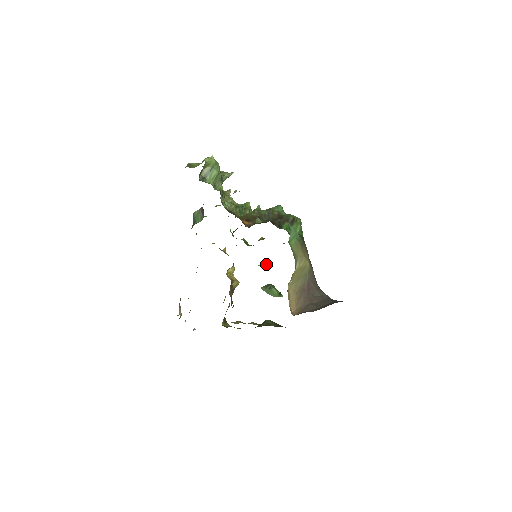
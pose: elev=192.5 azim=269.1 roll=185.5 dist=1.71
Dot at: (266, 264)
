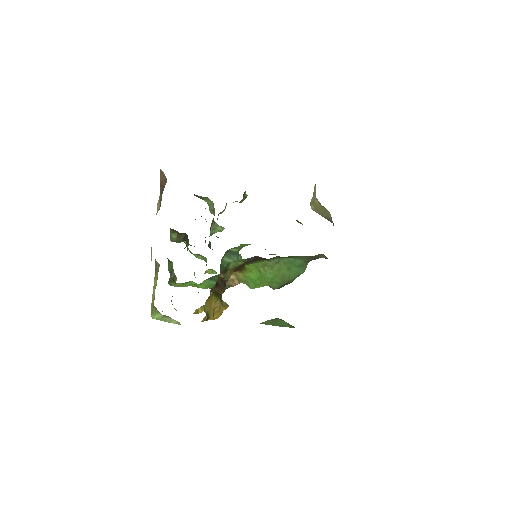
Dot at: (267, 284)
